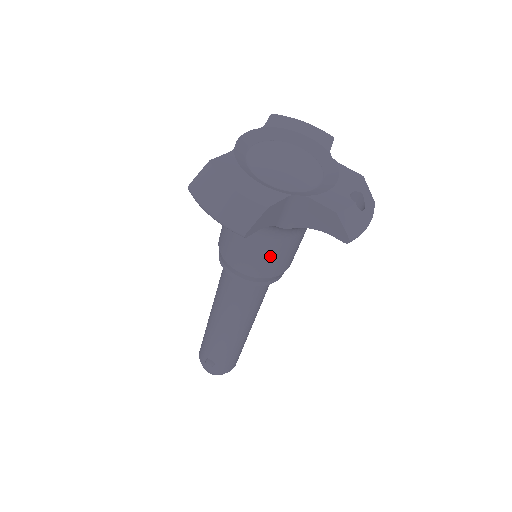
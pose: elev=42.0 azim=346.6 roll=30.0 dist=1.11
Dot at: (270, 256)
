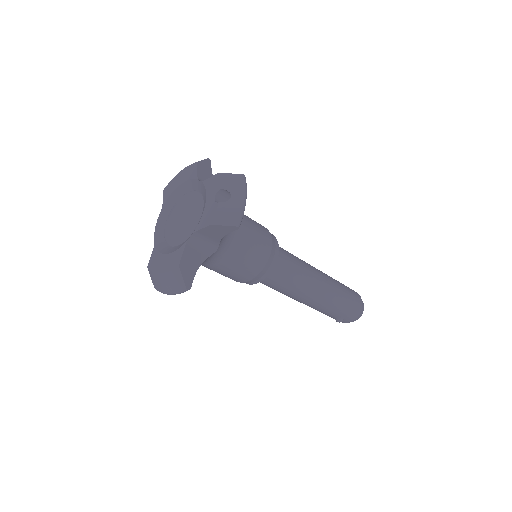
Dot at: (242, 262)
